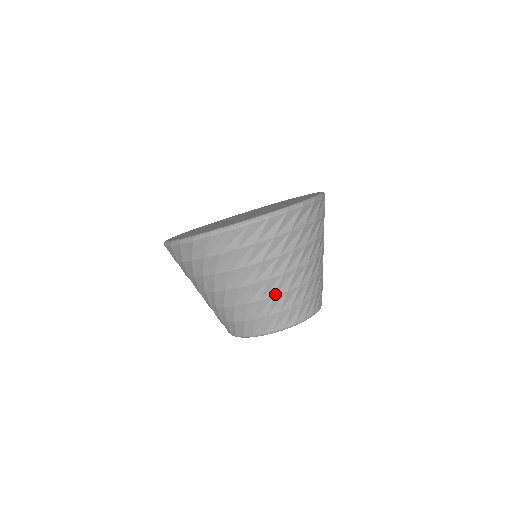
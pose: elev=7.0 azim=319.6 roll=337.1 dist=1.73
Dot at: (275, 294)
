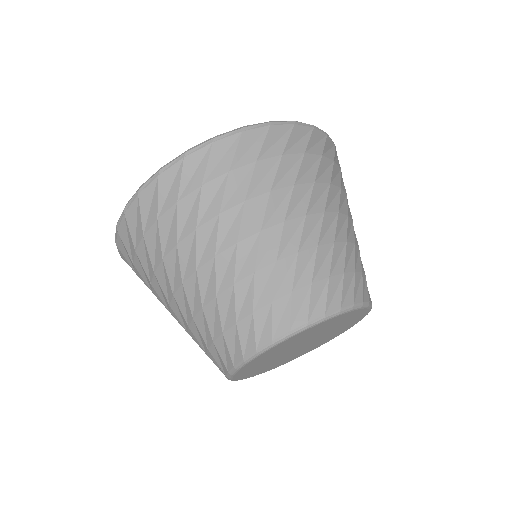
Dot at: (235, 280)
